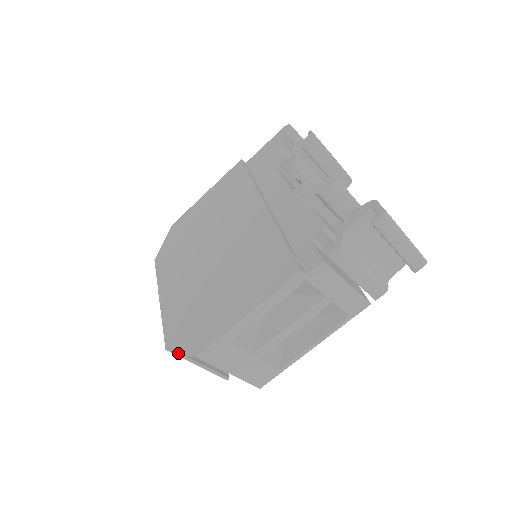
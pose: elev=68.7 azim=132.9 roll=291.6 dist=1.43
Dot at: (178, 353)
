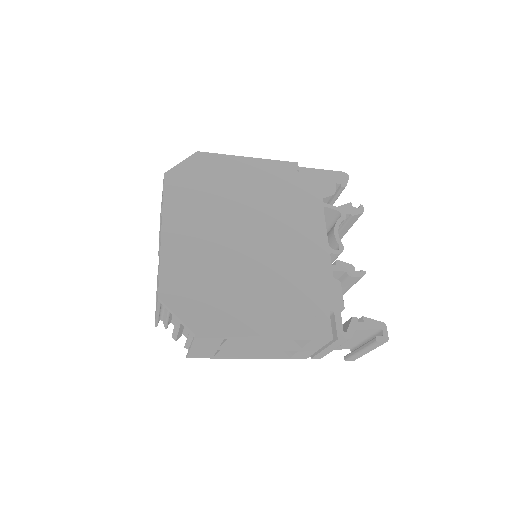
Dot at: (170, 310)
